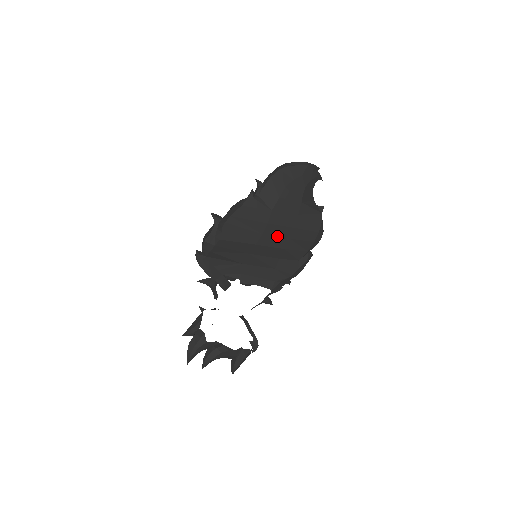
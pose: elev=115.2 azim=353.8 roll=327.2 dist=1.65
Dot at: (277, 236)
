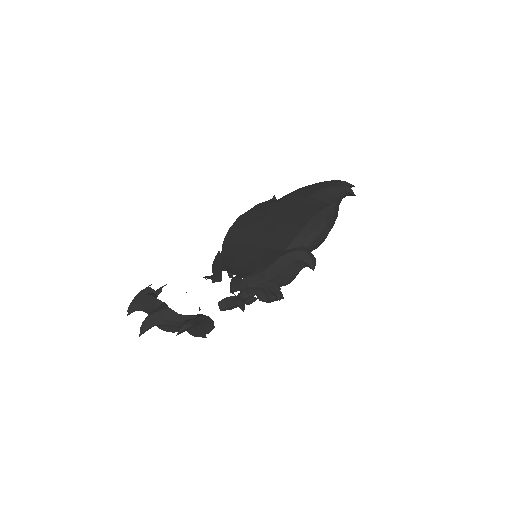
Dot at: (271, 222)
